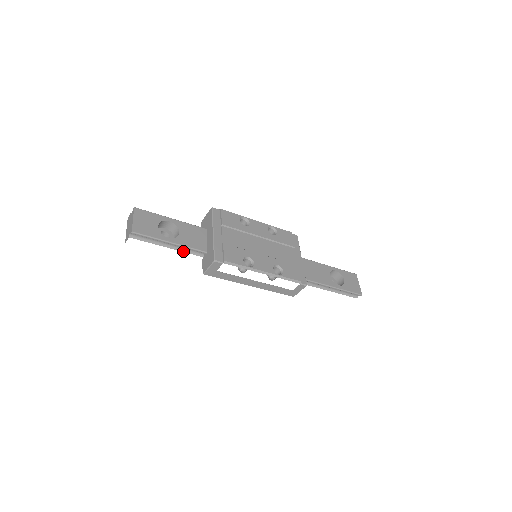
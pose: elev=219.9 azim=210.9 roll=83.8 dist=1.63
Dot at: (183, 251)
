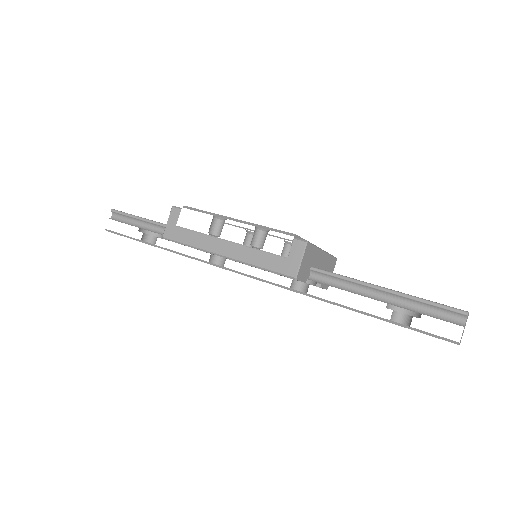
Dot at: occluded
